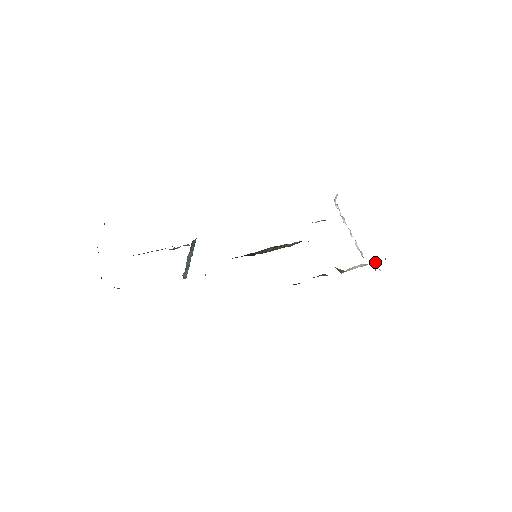
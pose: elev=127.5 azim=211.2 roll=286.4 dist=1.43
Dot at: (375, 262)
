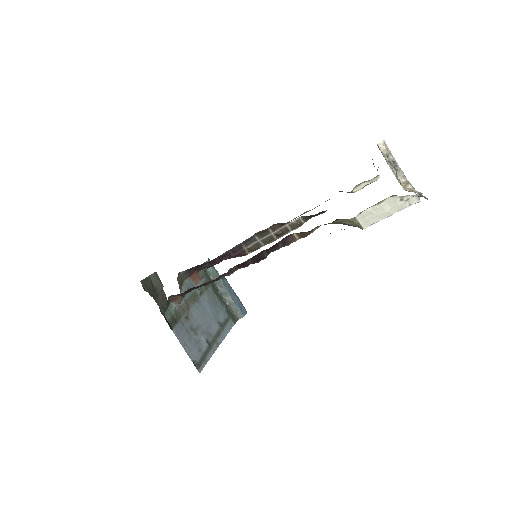
Dot at: (404, 184)
